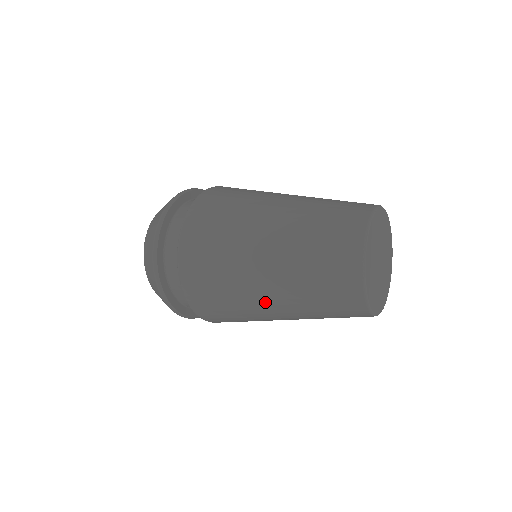
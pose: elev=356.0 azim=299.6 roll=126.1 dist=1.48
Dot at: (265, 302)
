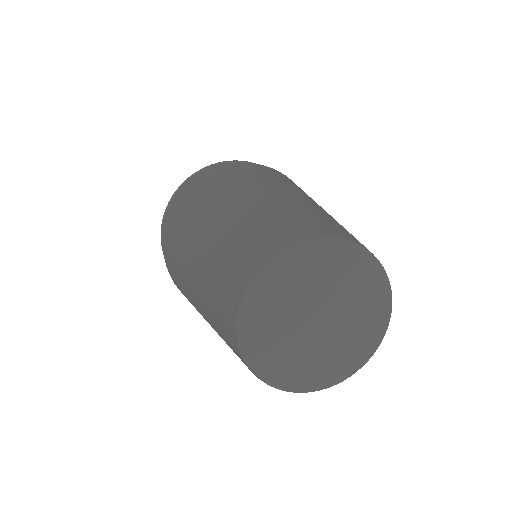
Dot at: (190, 274)
